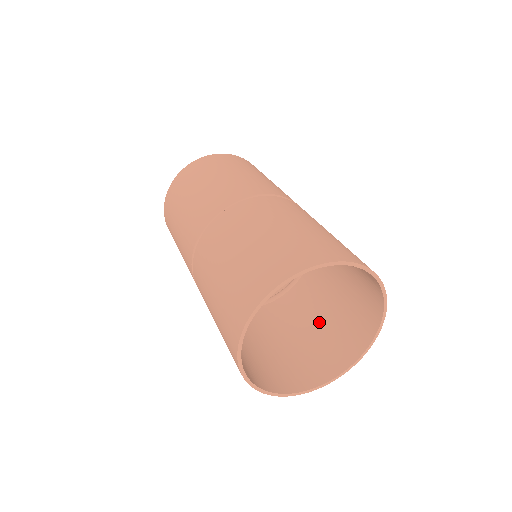
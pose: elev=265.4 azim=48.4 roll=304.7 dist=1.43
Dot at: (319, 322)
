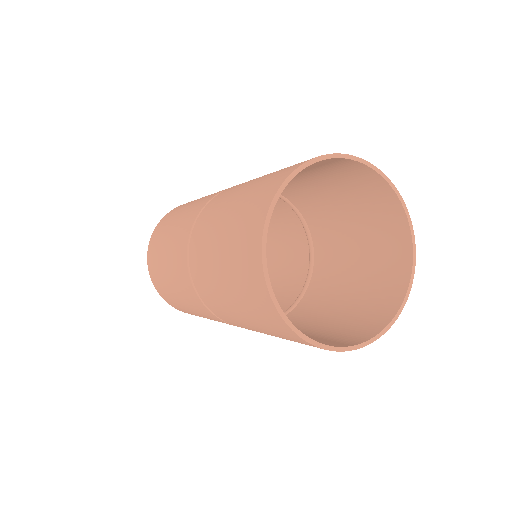
Dot at: (326, 322)
